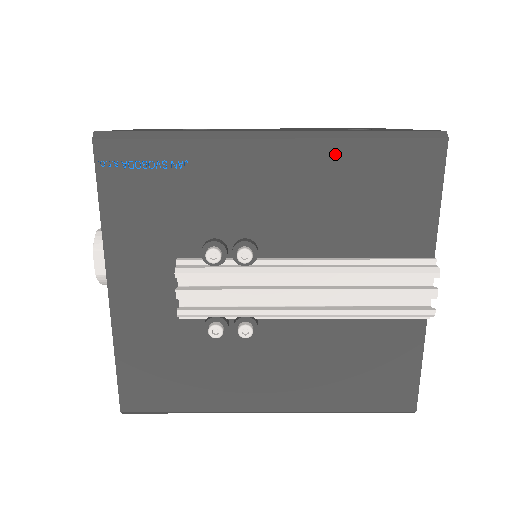
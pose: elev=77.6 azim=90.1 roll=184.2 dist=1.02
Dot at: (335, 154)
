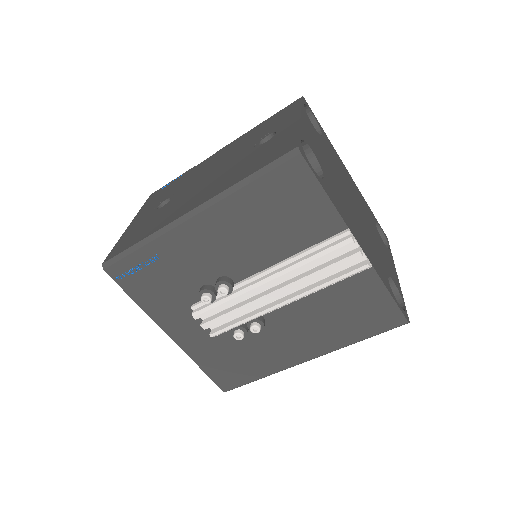
Dot at: (235, 205)
